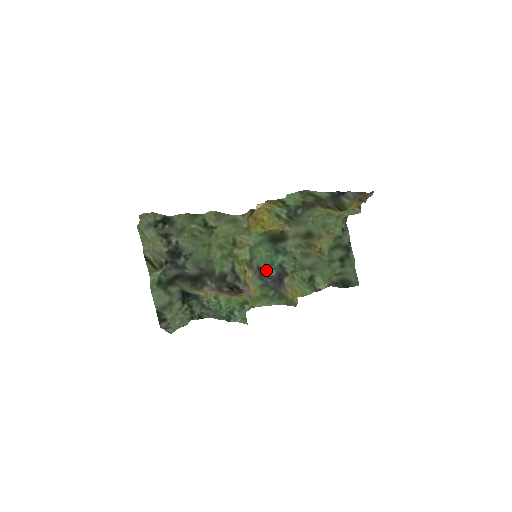
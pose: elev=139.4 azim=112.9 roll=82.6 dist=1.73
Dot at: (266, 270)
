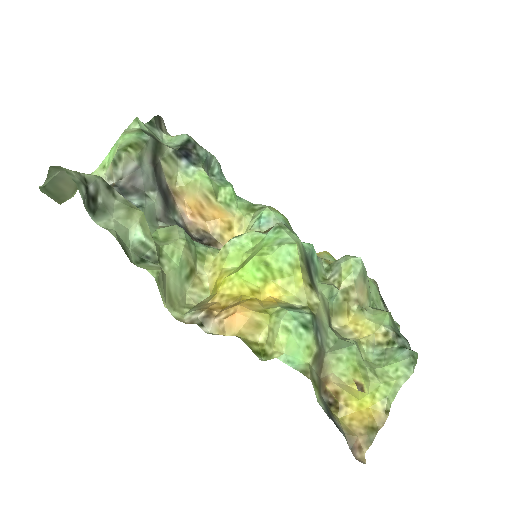
Dot at: occluded
